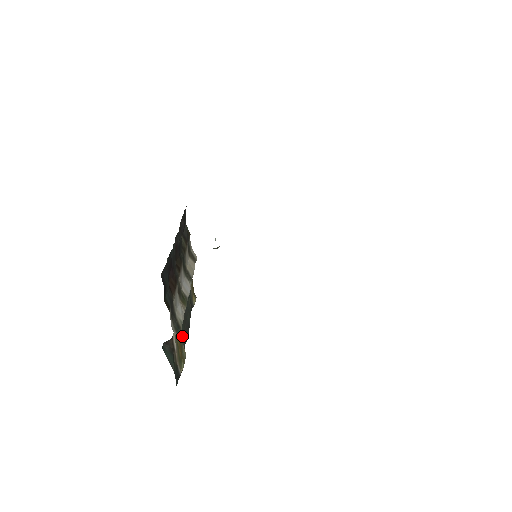
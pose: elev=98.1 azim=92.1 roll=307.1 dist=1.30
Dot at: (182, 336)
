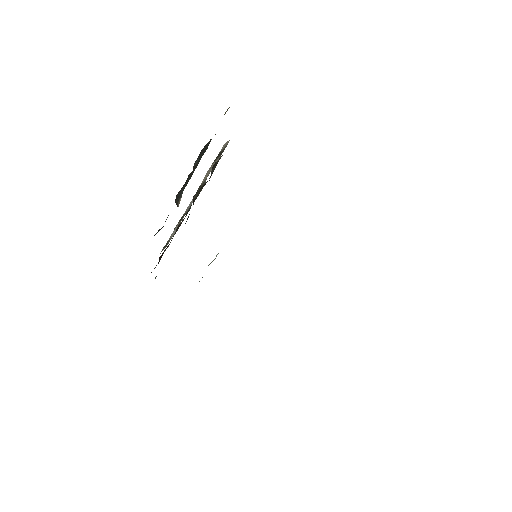
Dot at: occluded
